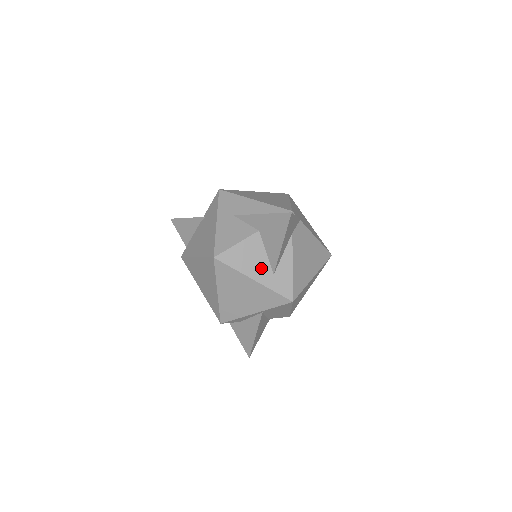
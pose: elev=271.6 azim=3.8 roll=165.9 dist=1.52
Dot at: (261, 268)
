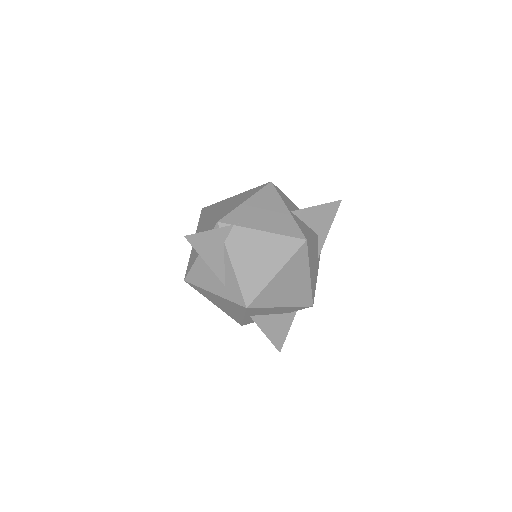
Dot at: (214, 282)
